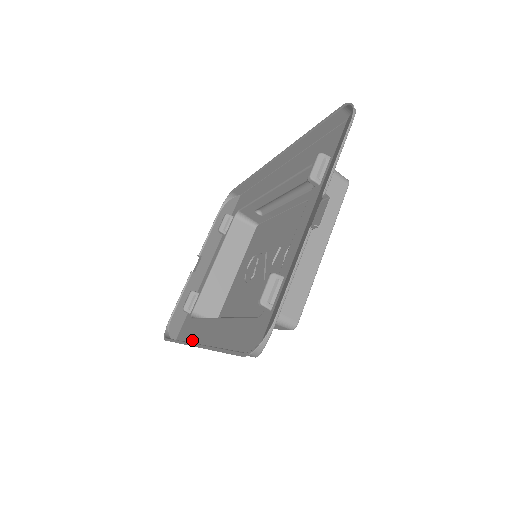
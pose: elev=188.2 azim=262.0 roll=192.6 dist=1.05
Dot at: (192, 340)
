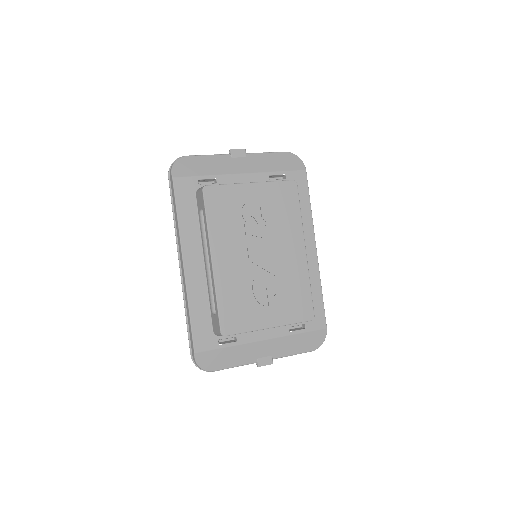
Dot at: (191, 302)
